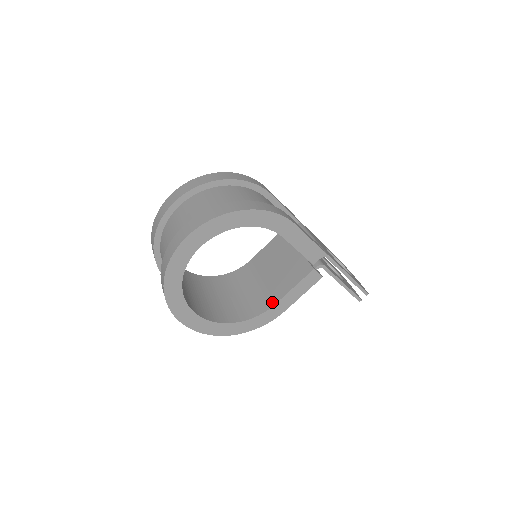
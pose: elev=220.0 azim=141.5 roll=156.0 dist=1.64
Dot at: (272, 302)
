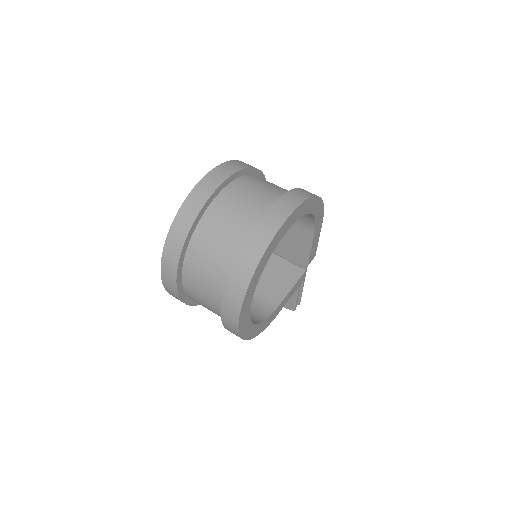
Dot at: (275, 303)
